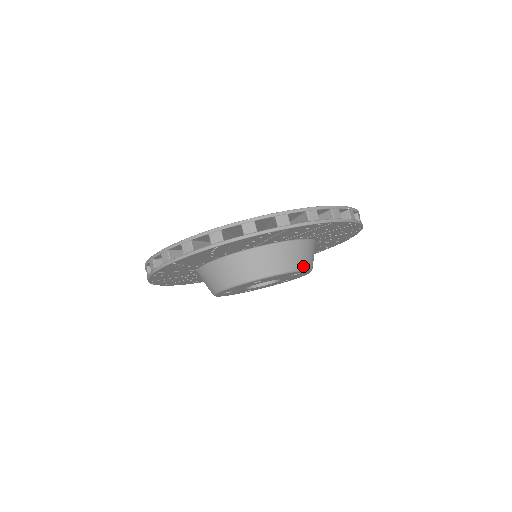
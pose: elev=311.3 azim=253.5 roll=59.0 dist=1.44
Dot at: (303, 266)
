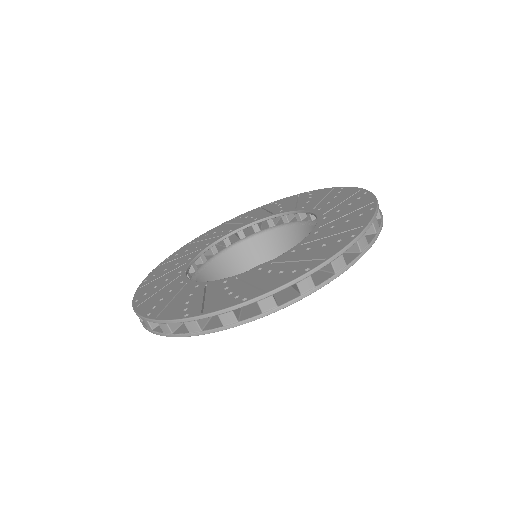
Dot at: occluded
